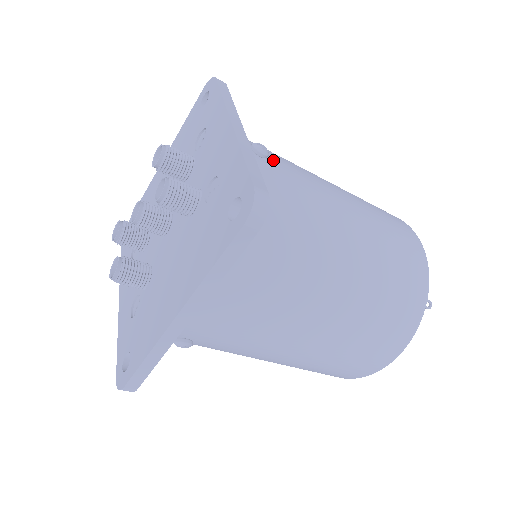
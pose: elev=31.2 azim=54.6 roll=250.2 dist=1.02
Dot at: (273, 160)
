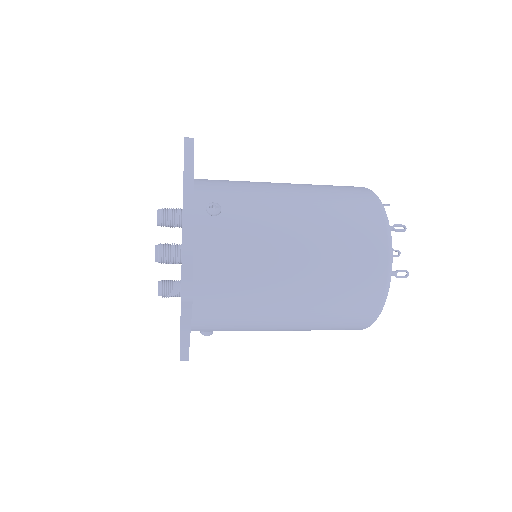
Dot at: (227, 211)
